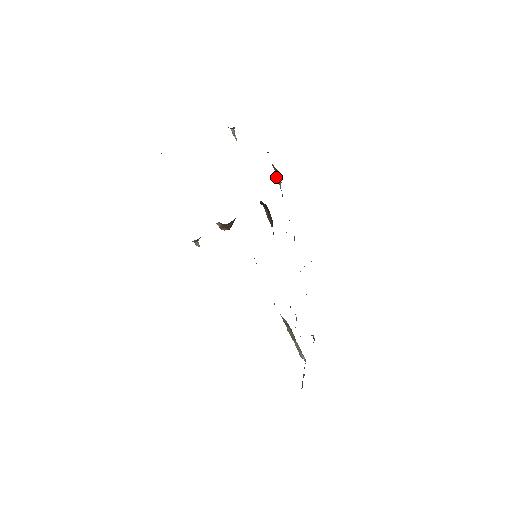
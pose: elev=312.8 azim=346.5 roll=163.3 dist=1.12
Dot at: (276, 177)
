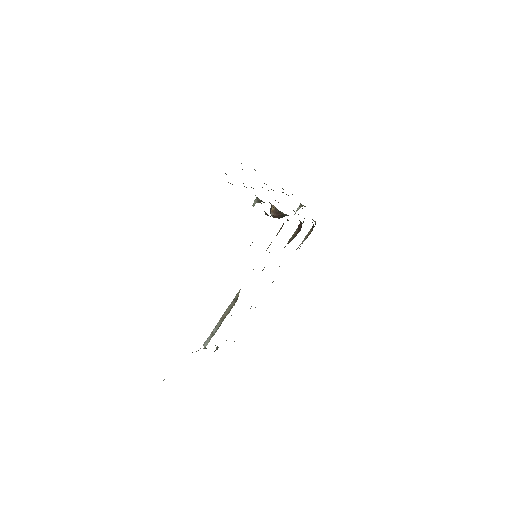
Dot at: (305, 236)
